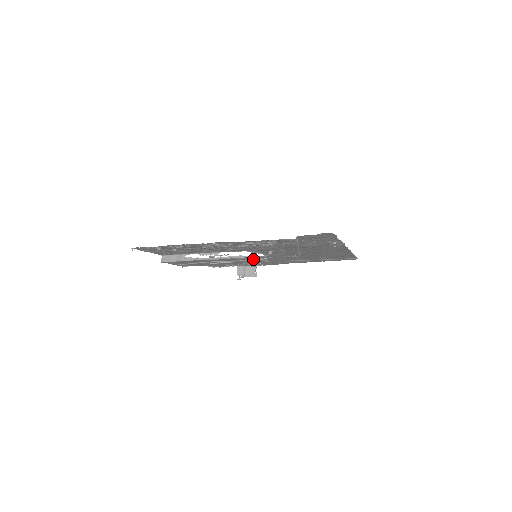
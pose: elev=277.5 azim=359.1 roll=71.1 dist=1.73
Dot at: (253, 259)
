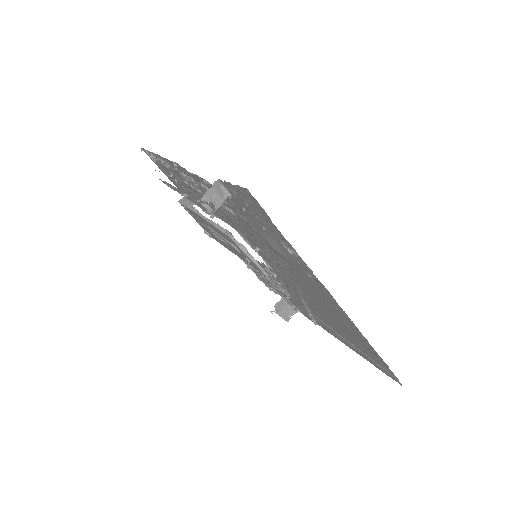
Dot at: (240, 248)
